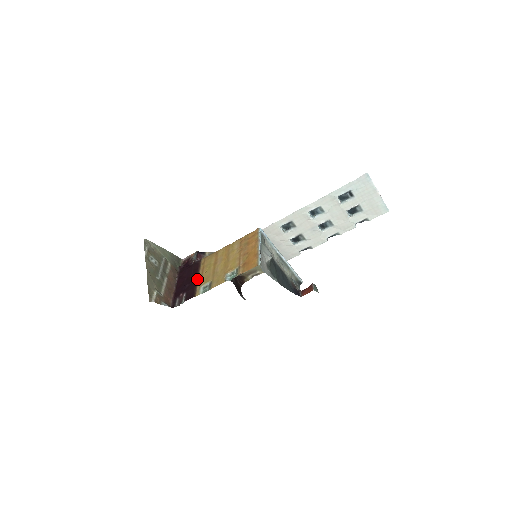
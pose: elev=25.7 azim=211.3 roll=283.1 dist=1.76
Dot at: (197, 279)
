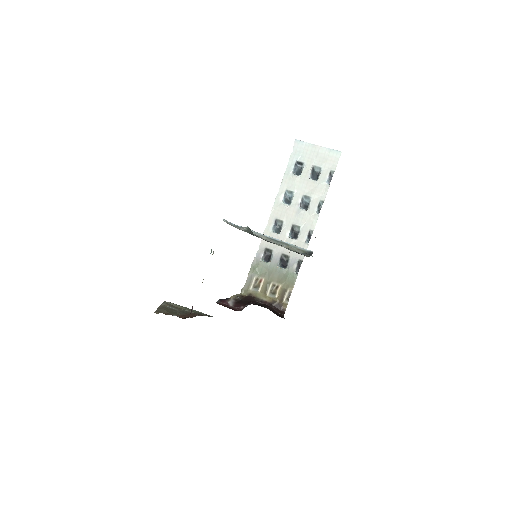
Dot at: occluded
